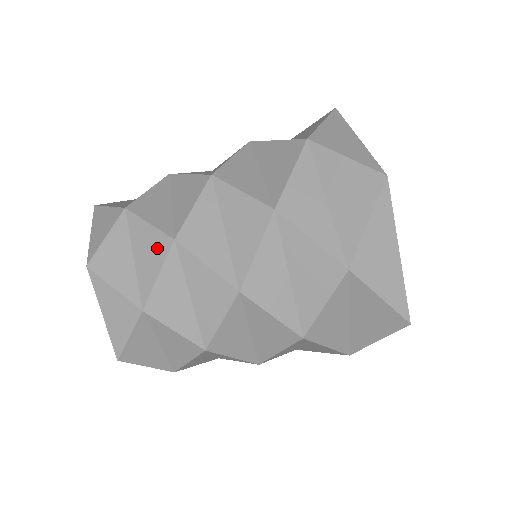
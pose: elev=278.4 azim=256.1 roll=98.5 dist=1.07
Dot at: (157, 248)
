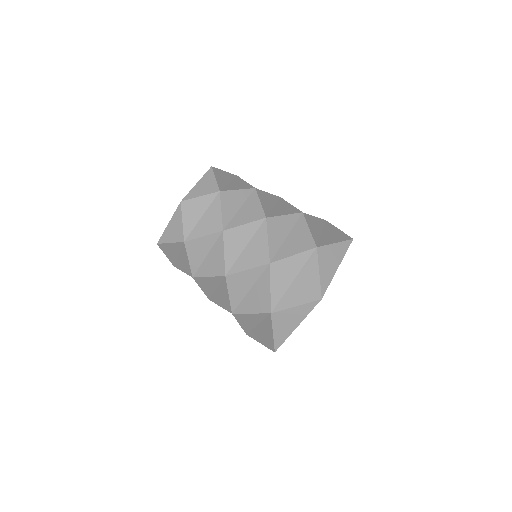
Dot at: (214, 225)
